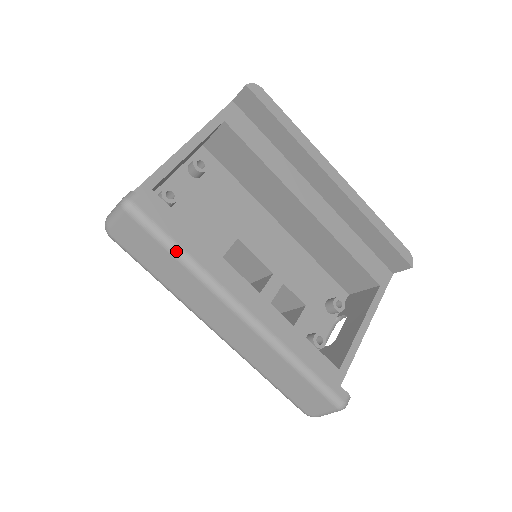
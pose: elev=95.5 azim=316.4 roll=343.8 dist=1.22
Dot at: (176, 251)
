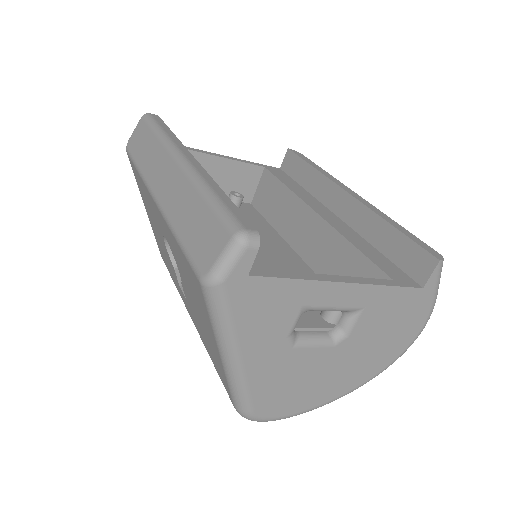
Dot at: (157, 129)
